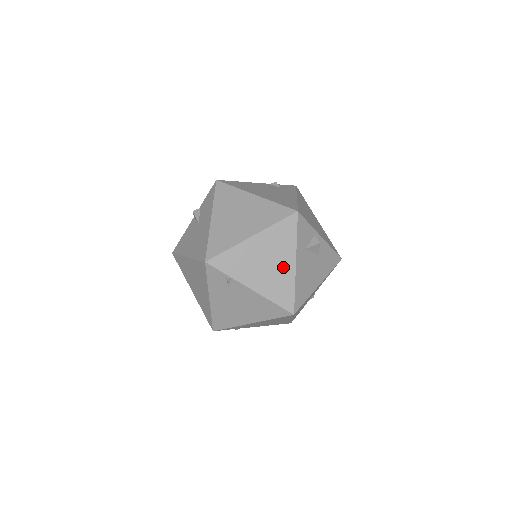
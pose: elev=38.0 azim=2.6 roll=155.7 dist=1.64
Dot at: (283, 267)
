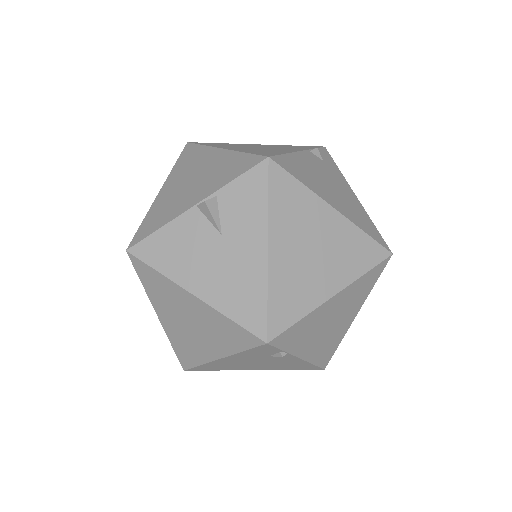
Dot at: (343, 323)
